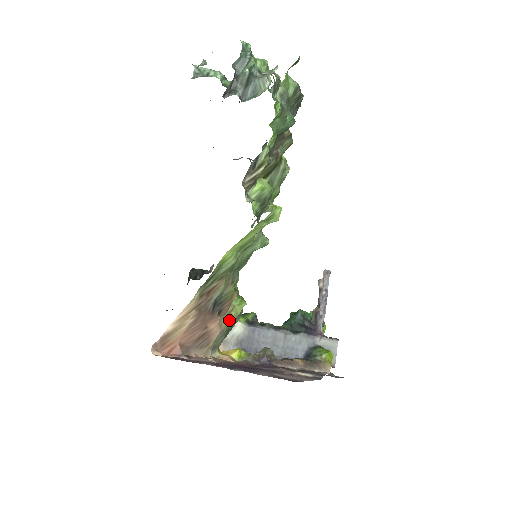
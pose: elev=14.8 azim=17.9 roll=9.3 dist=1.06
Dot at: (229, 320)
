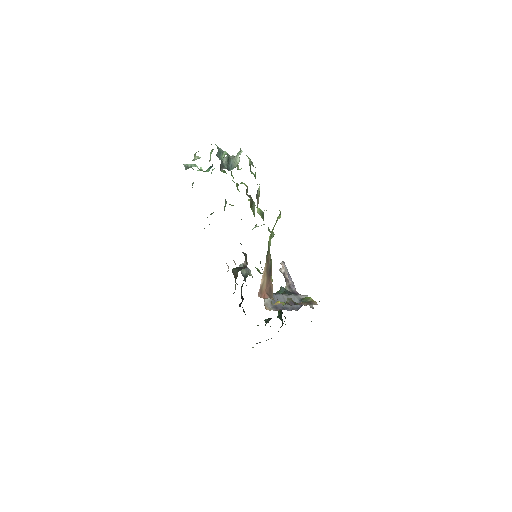
Dot at: occluded
